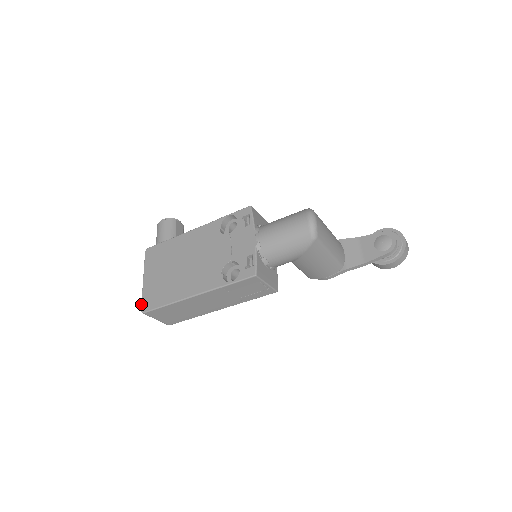
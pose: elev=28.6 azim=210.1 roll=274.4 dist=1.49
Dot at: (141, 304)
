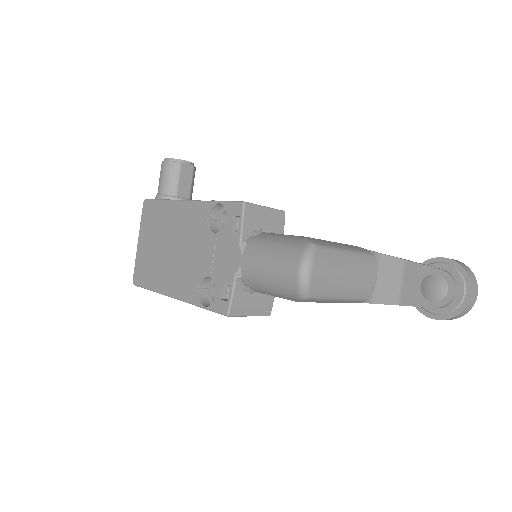
Dot at: occluded
